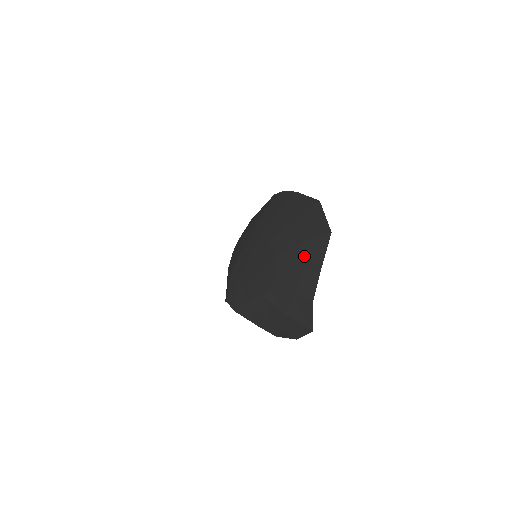
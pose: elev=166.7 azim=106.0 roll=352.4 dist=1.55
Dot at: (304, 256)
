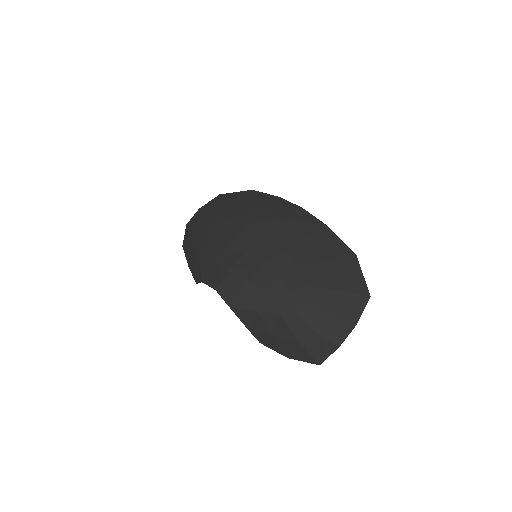
Dot at: (341, 305)
